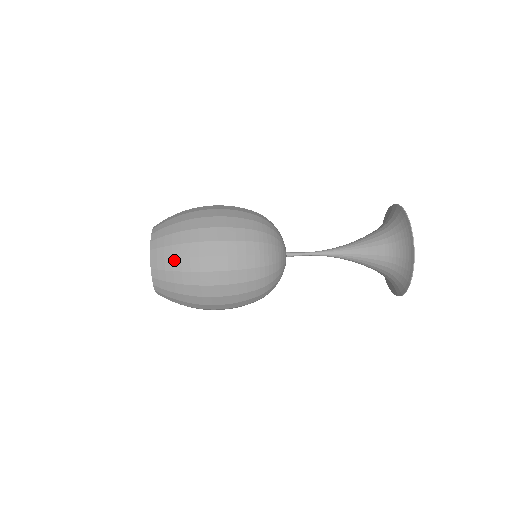
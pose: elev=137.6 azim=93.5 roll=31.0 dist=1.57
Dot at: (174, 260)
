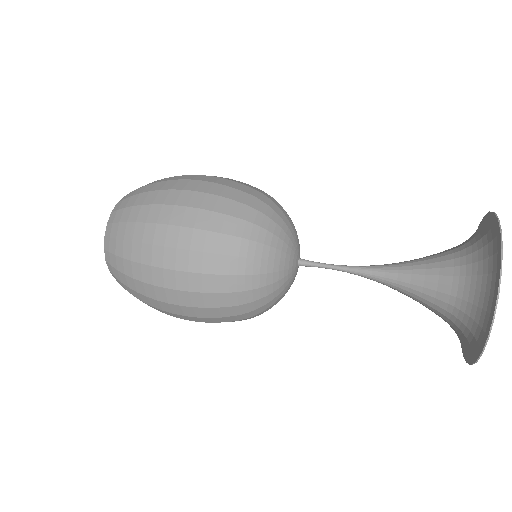
Dot at: (128, 225)
